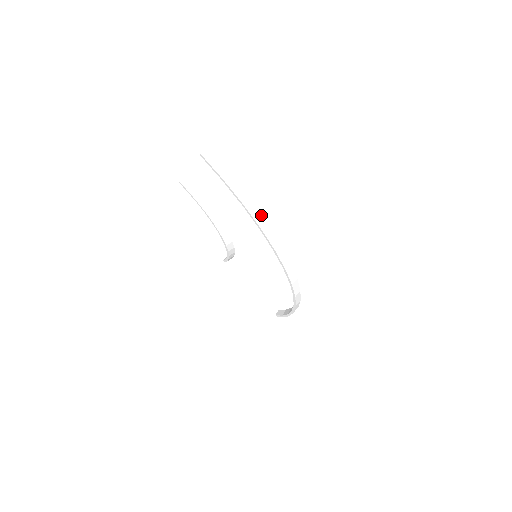
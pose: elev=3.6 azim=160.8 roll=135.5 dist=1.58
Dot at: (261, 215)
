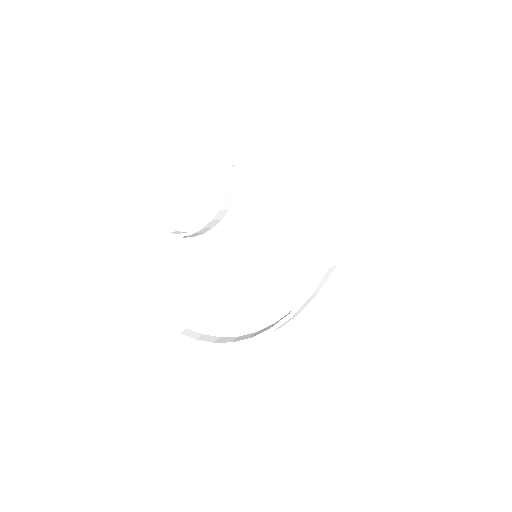
Dot at: (356, 216)
